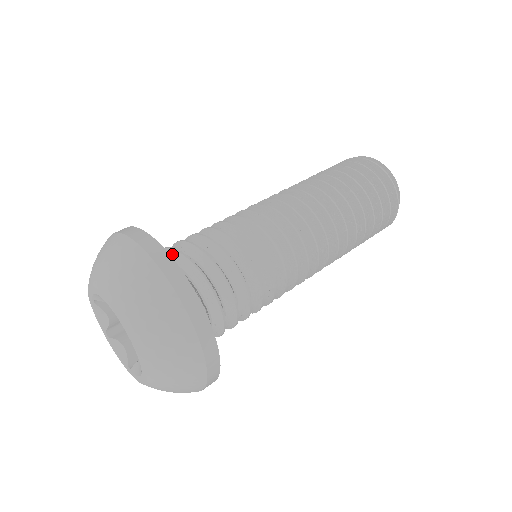
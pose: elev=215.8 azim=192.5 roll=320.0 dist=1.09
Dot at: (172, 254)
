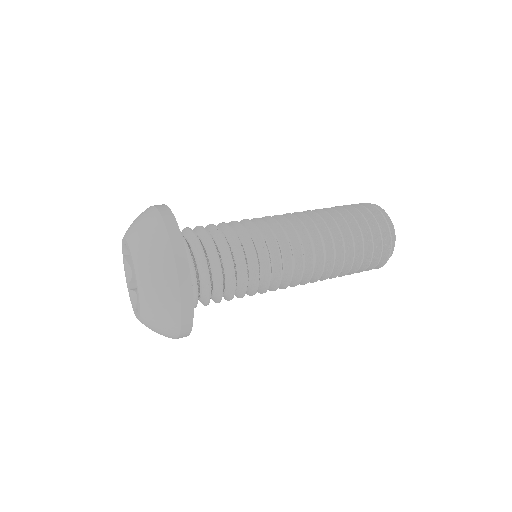
Dot at: (185, 231)
